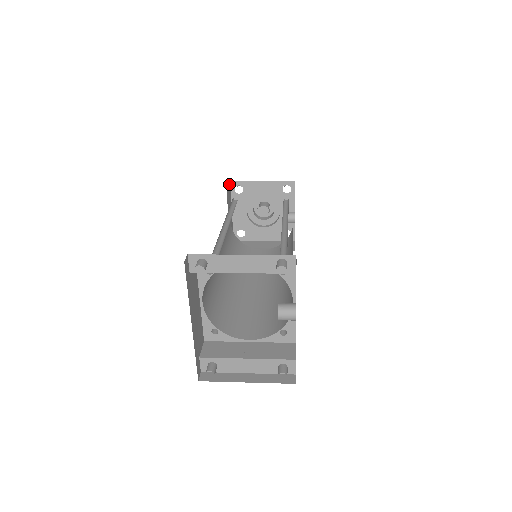
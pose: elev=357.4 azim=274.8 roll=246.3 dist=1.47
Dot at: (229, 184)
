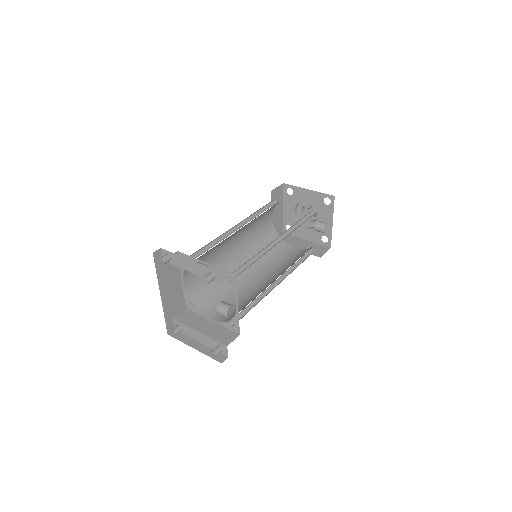
Dot at: (281, 185)
